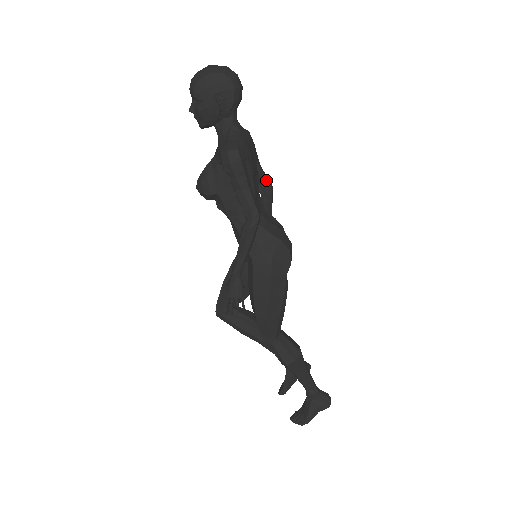
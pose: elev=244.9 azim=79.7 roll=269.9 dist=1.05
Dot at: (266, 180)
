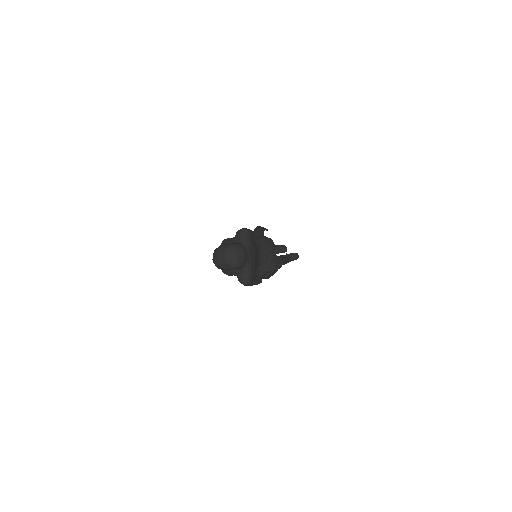
Dot at: (260, 236)
